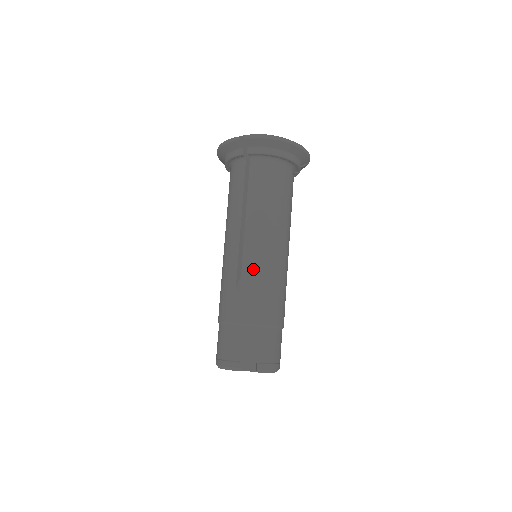
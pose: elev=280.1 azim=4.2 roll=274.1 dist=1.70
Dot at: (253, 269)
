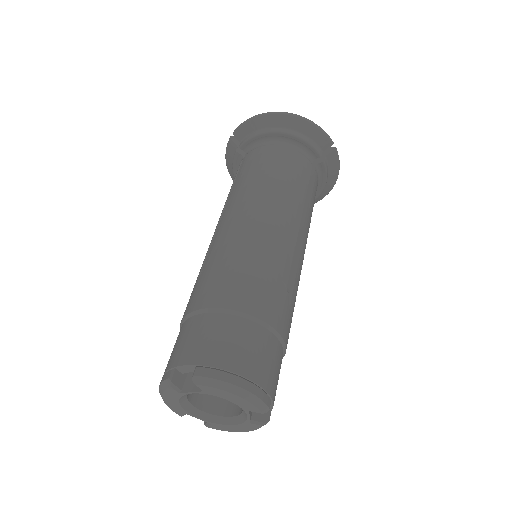
Dot at: (219, 245)
